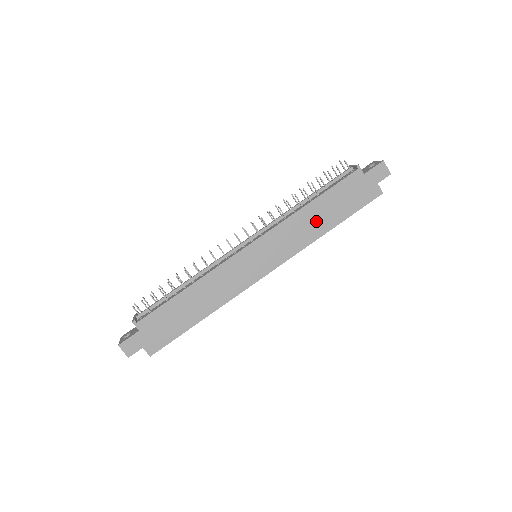
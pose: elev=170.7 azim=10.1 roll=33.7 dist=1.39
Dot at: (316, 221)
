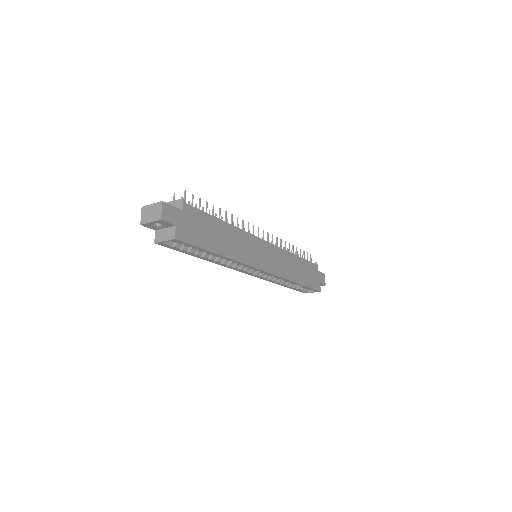
Dot at: (295, 269)
